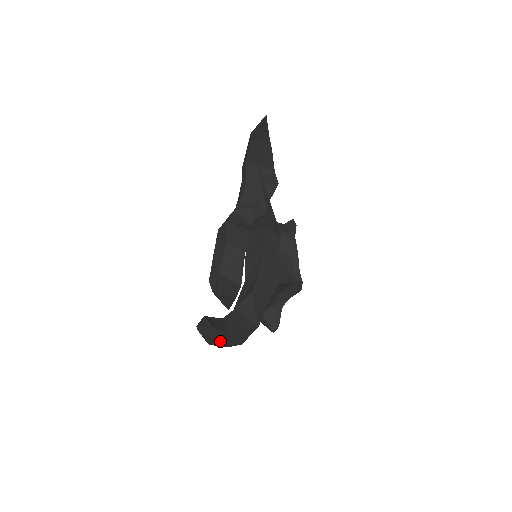
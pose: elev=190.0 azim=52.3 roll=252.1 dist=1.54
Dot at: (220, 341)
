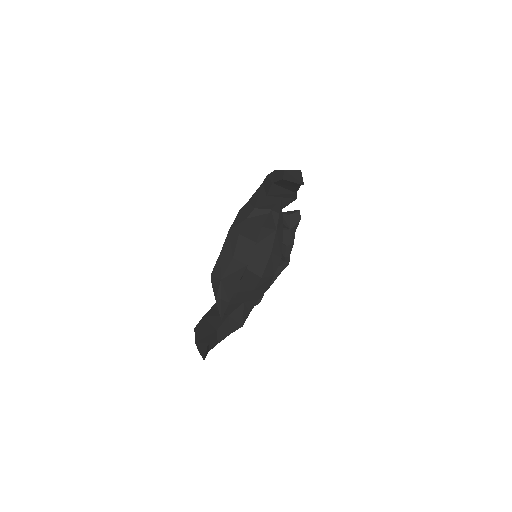
Dot at: occluded
